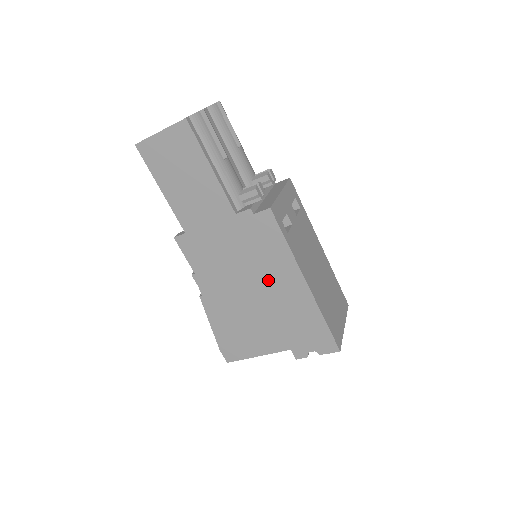
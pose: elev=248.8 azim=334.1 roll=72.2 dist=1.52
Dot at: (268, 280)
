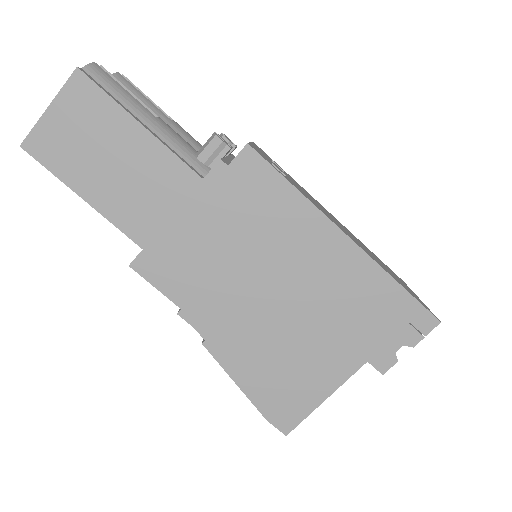
Dot at: (290, 261)
